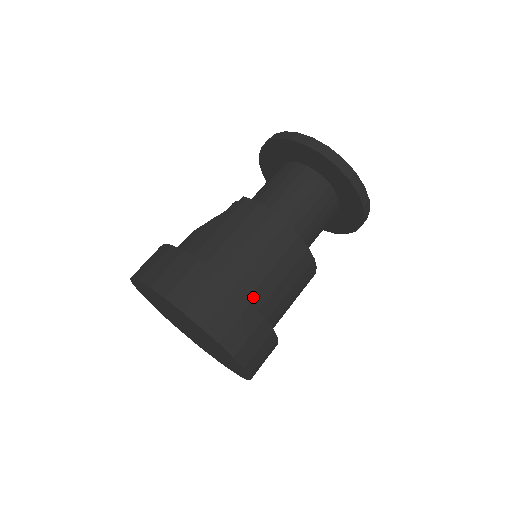
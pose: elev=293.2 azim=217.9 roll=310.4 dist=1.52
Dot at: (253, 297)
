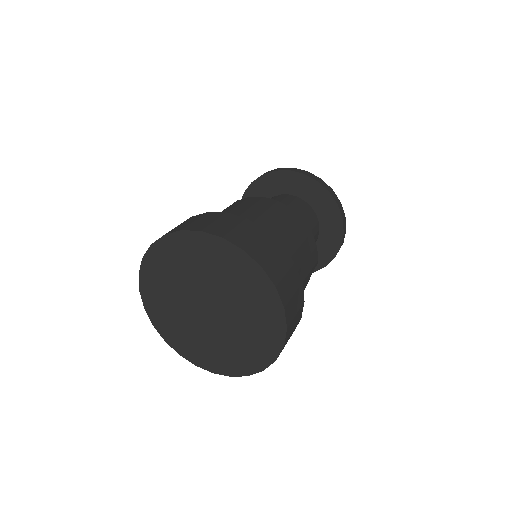
Dot at: occluded
